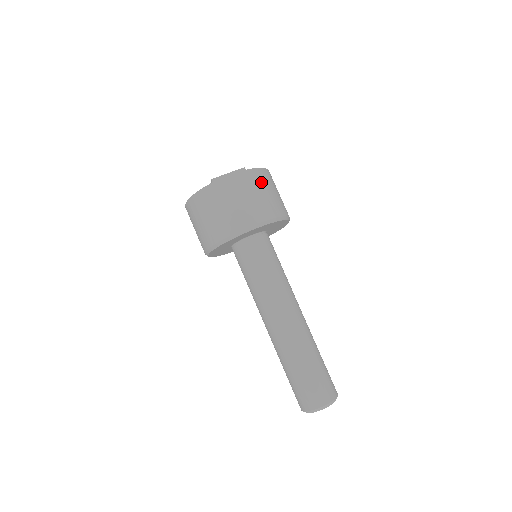
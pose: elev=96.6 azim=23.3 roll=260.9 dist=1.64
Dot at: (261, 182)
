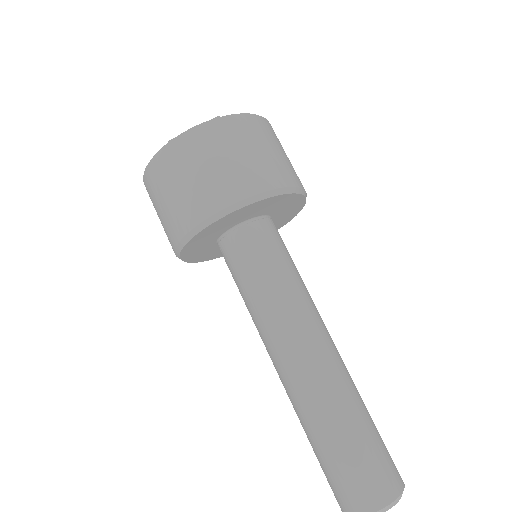
Dot at: (244, 135)
